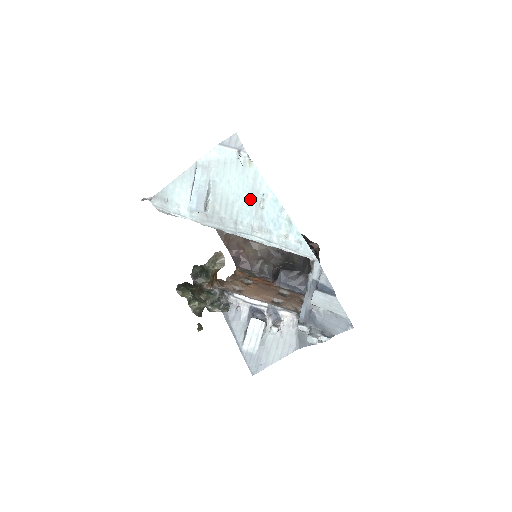
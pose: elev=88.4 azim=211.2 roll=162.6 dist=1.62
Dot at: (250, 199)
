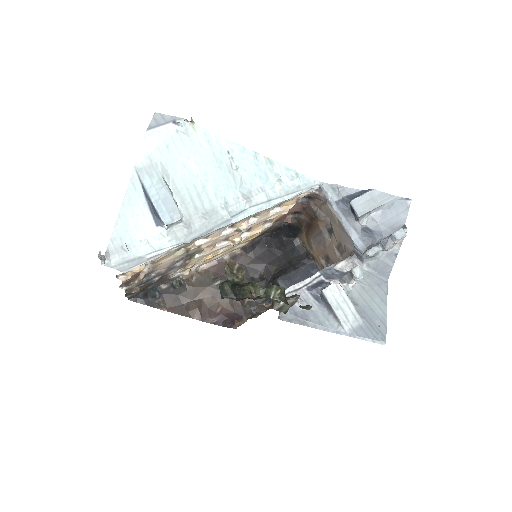
Dot at: (218, 169)
